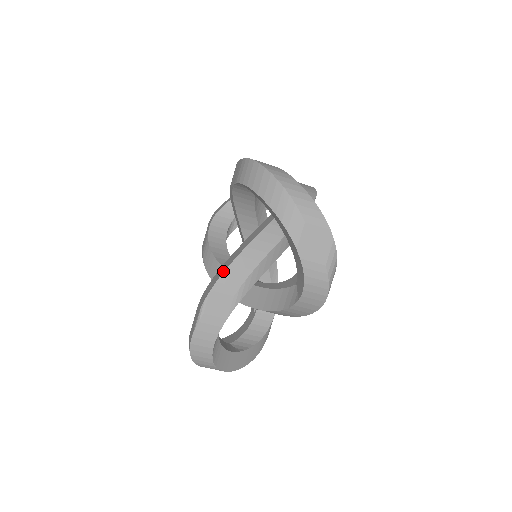
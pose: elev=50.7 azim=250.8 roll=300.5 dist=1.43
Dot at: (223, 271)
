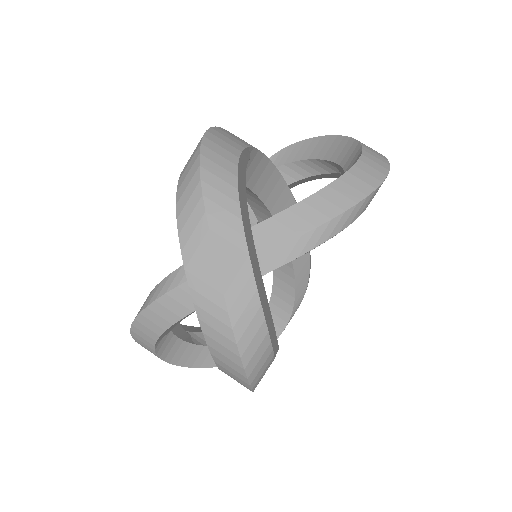
Dot at: occluded
